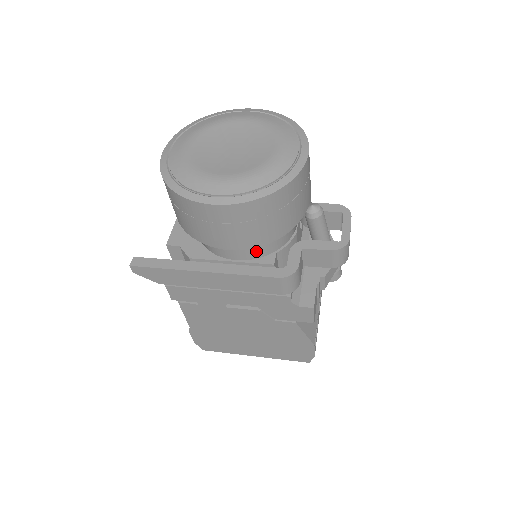
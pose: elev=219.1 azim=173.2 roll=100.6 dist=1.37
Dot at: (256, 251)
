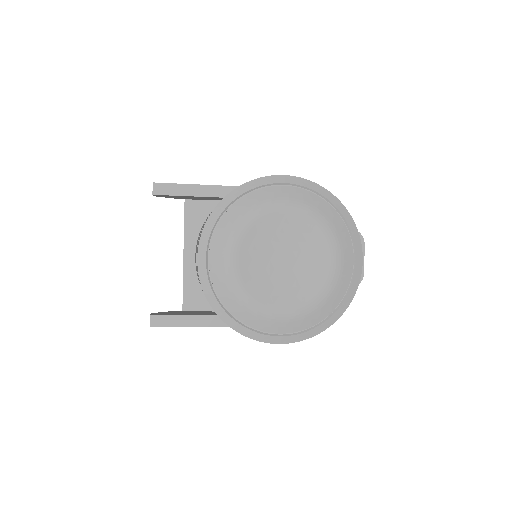
Dot at: occluded
